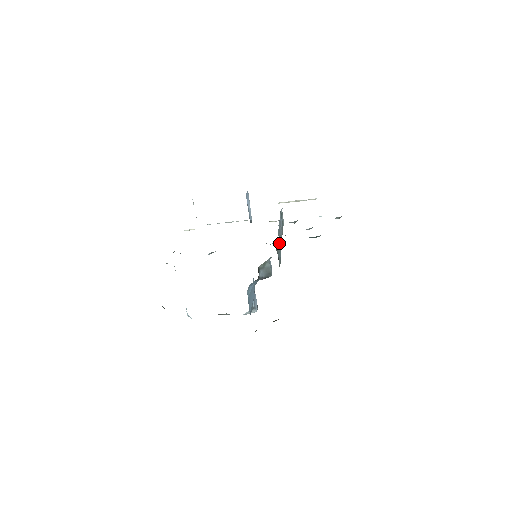
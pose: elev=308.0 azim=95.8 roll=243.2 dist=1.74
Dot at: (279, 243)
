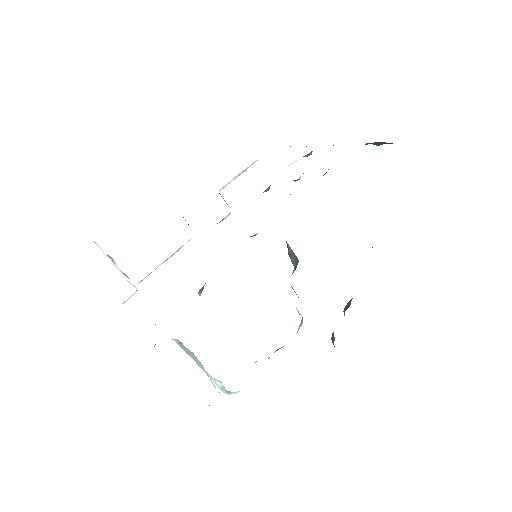
Dot at: occluded
